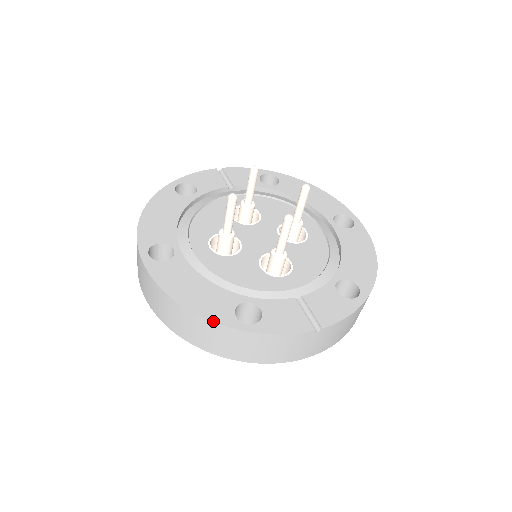
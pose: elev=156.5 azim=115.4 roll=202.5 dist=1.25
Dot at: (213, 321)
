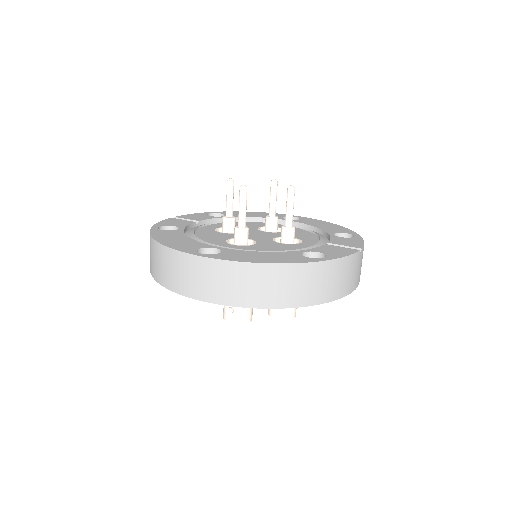
Dot at: (302, 262)
